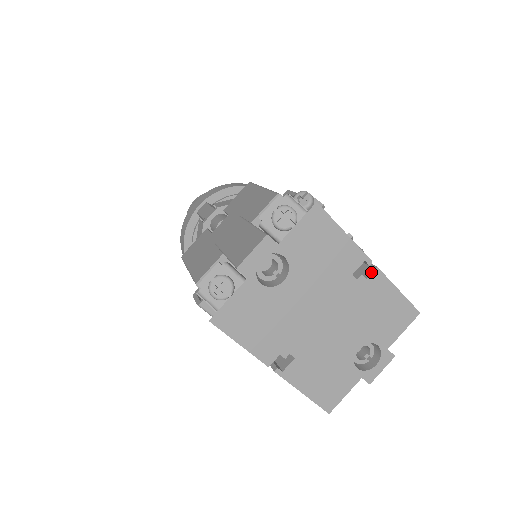
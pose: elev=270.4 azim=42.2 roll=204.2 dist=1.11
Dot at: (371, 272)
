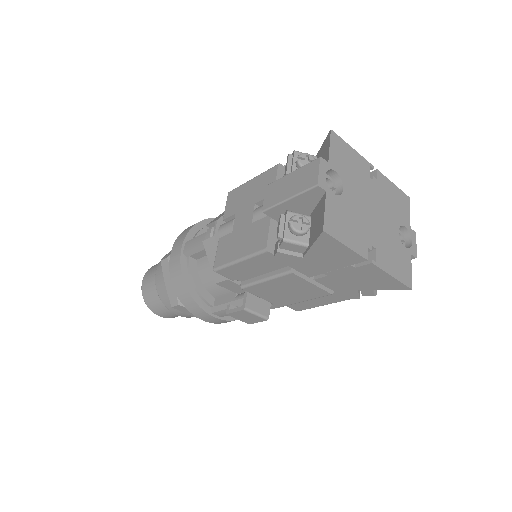
Dot at: (376, 174)
